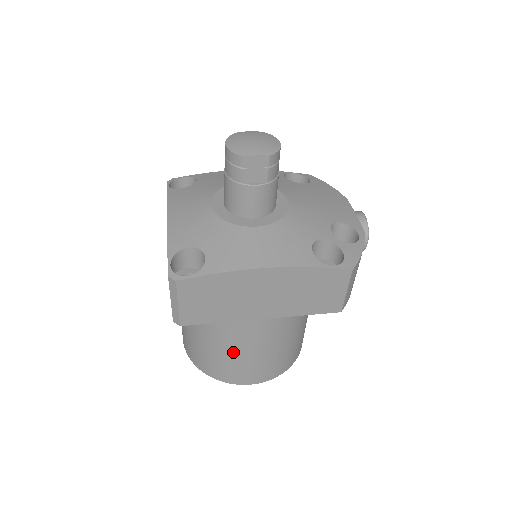
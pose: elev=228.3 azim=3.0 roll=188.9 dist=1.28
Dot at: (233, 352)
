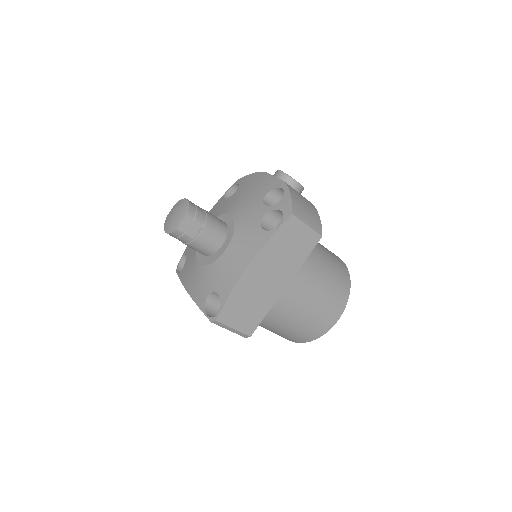
Dot at: (301, 317)
